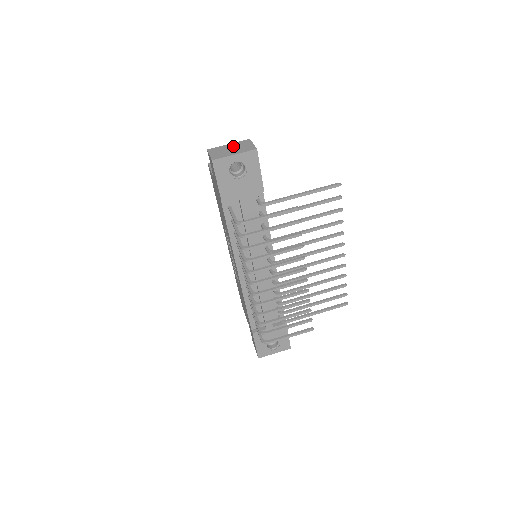
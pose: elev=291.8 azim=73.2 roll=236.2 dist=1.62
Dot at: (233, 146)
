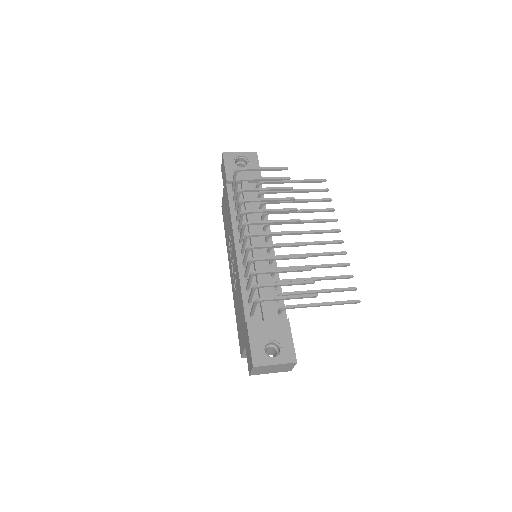
Dot at: occluded
